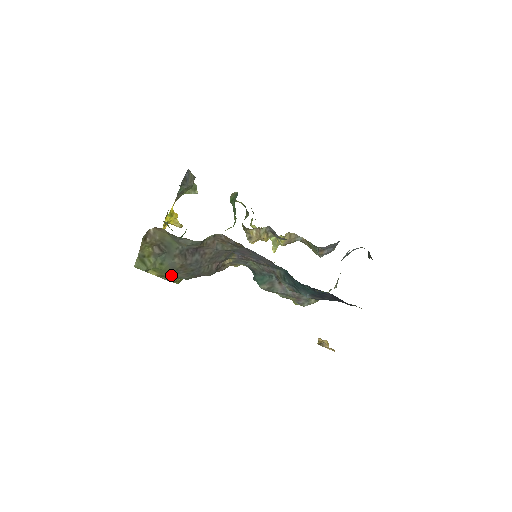
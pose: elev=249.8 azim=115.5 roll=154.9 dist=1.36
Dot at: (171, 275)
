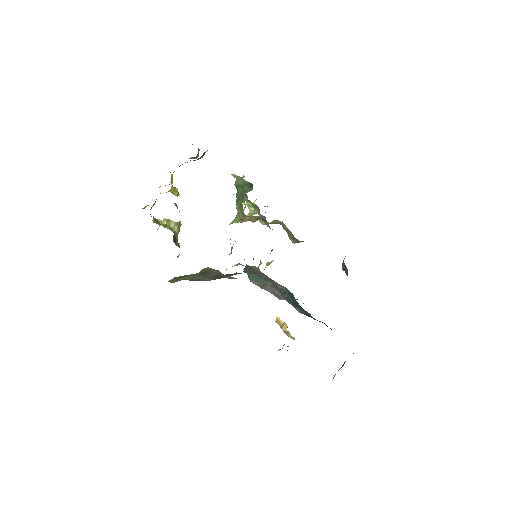
Dot at: (190, 280)
